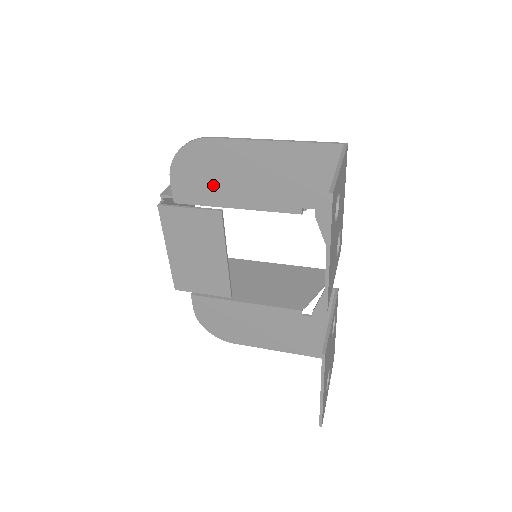
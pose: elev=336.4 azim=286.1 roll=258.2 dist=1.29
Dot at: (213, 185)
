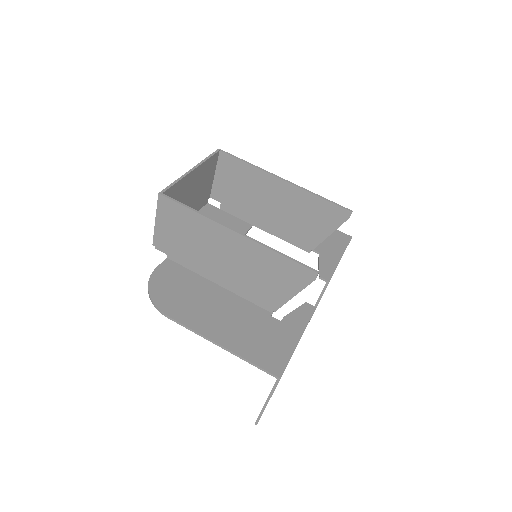
Dot at: (191, 289)
